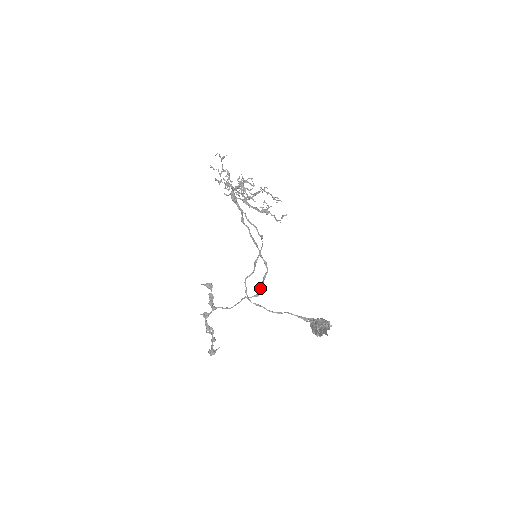
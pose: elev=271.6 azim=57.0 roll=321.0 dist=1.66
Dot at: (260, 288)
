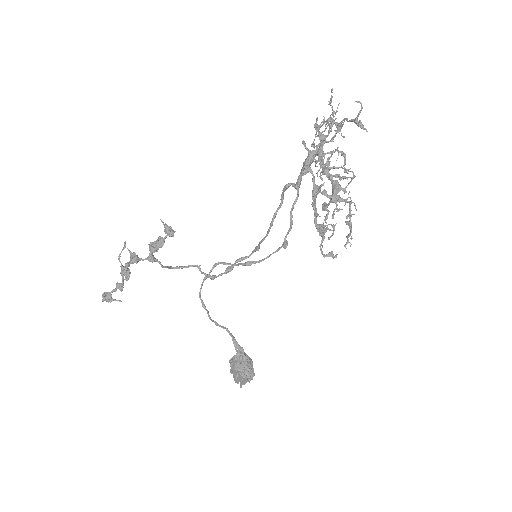
Dot at: (224, 272)
